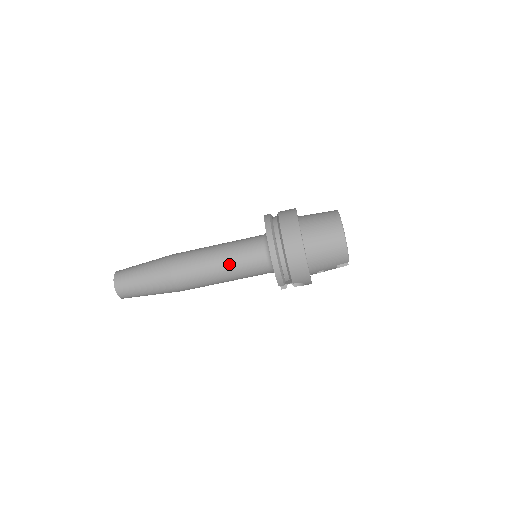
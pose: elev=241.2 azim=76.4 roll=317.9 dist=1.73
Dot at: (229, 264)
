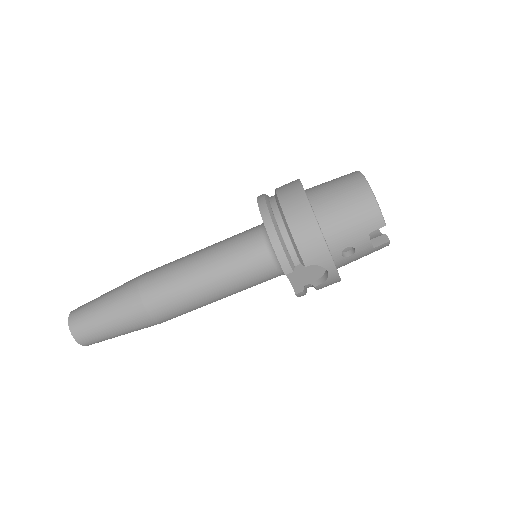
Dot at: (214, 260)
